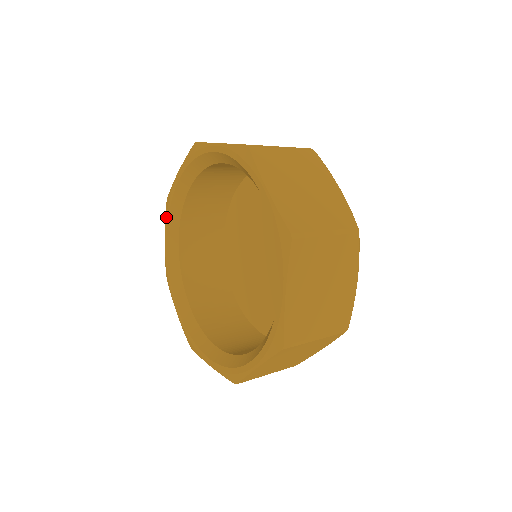
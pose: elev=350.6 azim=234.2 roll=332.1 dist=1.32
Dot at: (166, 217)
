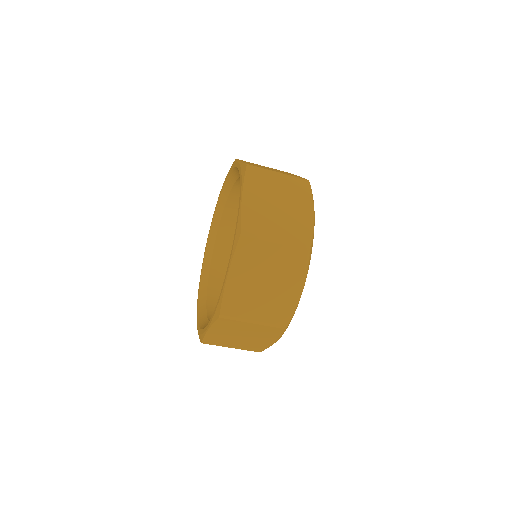
Dot at: (202, 267)
